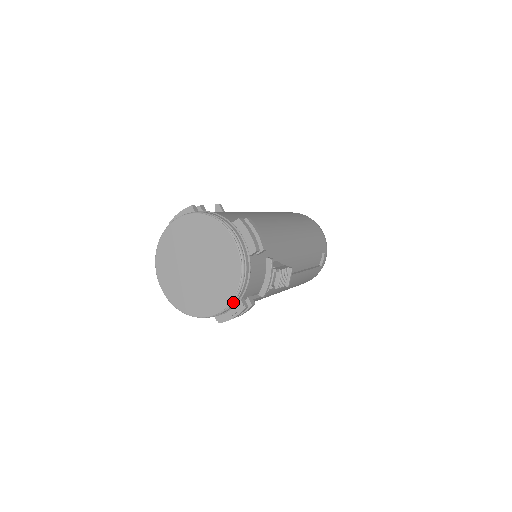
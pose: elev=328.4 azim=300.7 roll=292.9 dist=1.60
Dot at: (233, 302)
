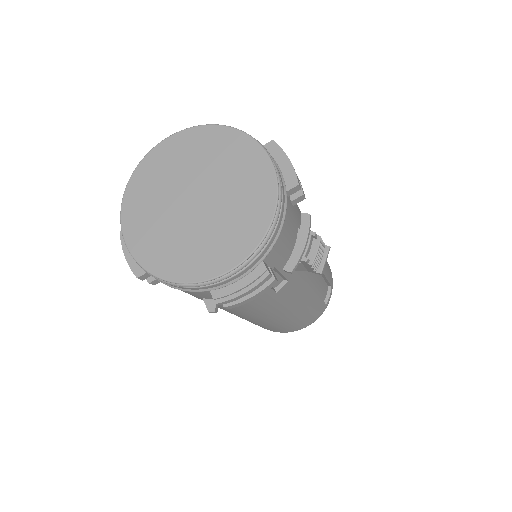
Dot at: (254, 256)
